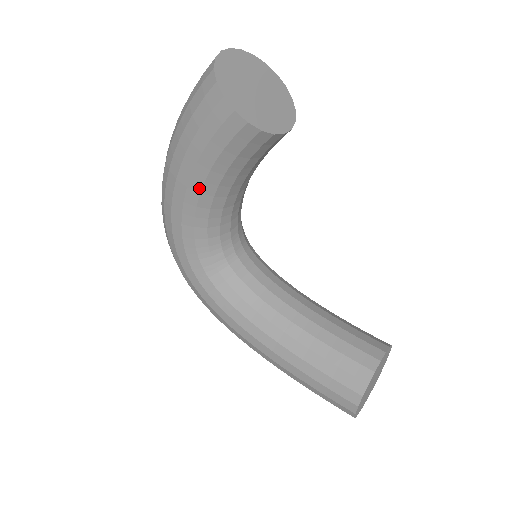
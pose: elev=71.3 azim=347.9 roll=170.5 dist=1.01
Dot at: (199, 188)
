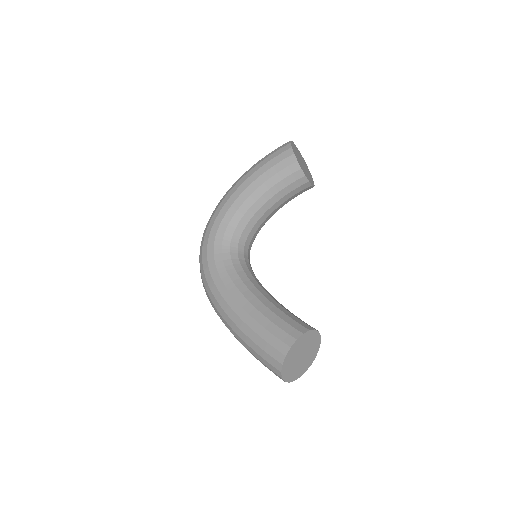
Dot at: (251, 192)
